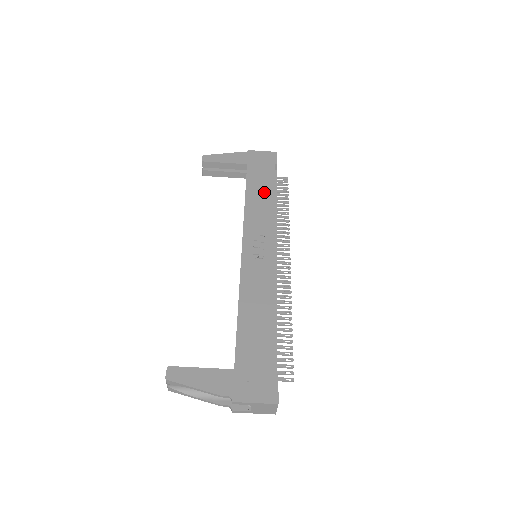
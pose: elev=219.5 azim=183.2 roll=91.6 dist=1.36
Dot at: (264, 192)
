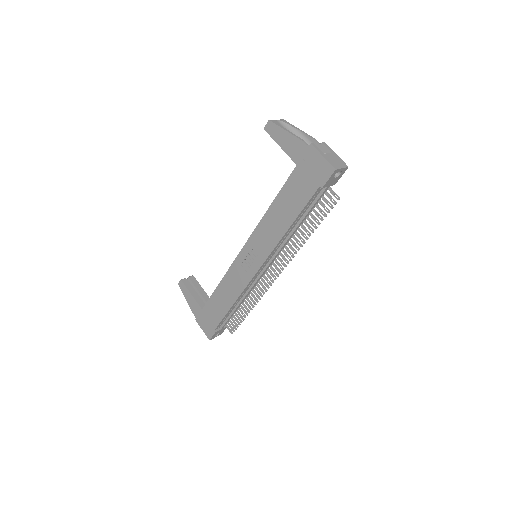
Dot at: (286, 213)
